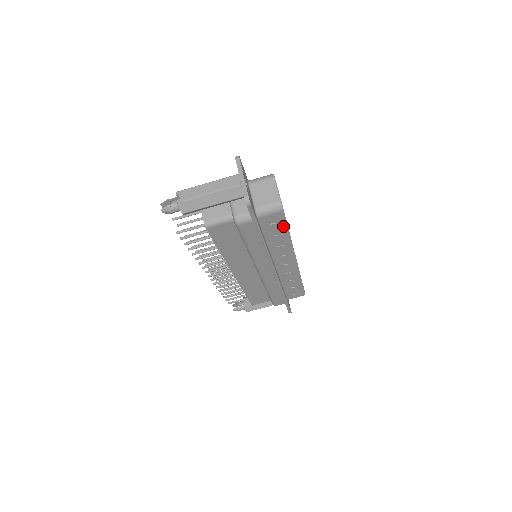
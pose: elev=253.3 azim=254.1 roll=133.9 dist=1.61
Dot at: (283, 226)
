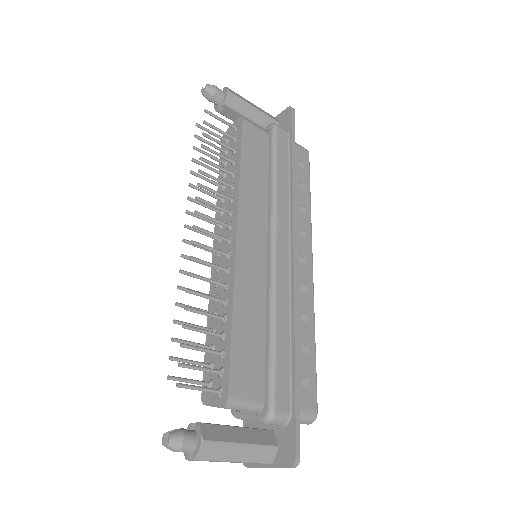
Dot at: occluded
